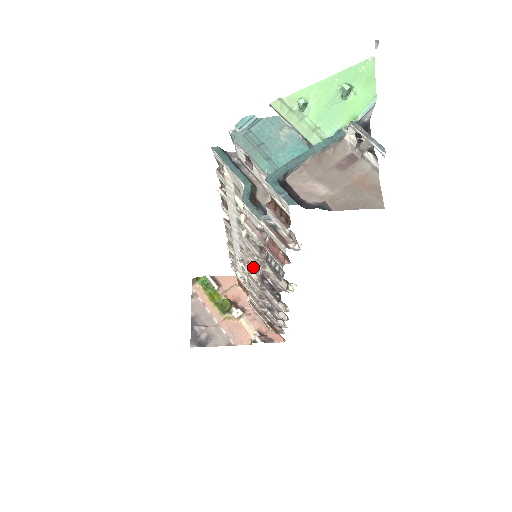
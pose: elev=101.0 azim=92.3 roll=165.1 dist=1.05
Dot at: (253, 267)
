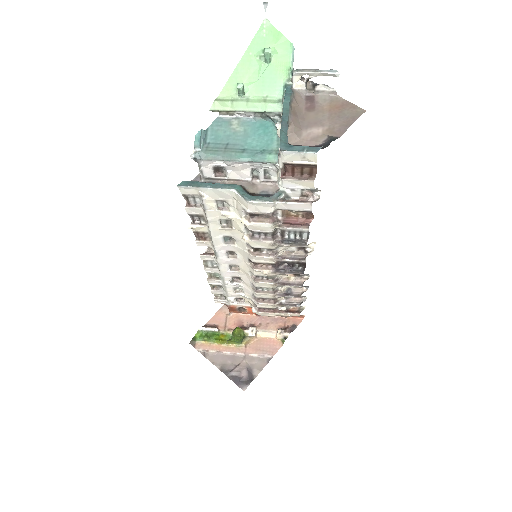
Dot at: (261, 266)
